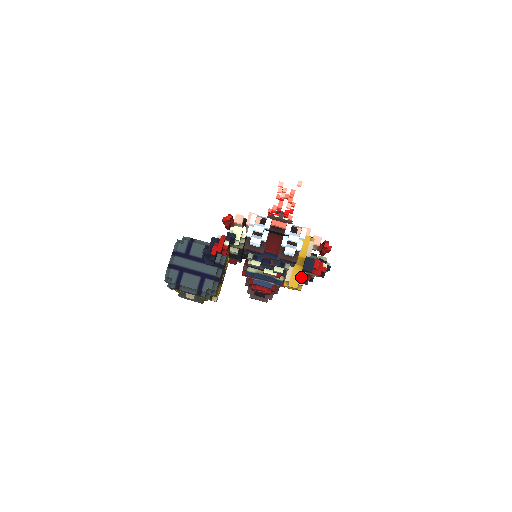
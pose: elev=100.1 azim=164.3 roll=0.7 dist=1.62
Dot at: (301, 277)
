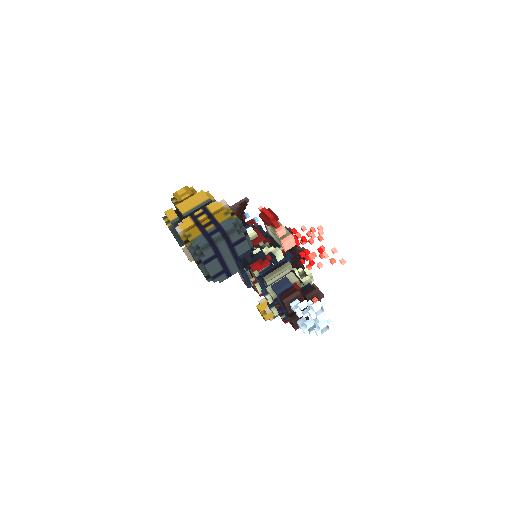
Dot at: (275, 316)
